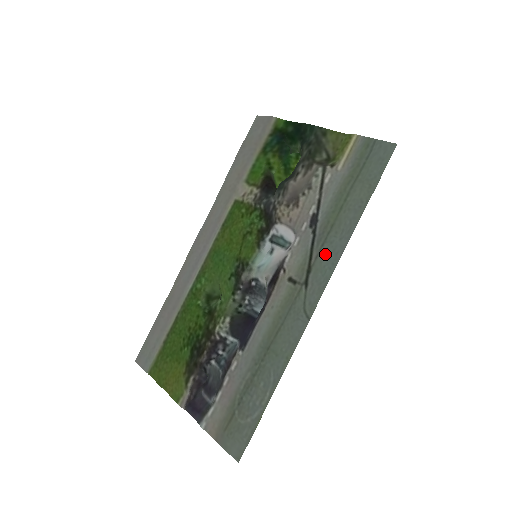
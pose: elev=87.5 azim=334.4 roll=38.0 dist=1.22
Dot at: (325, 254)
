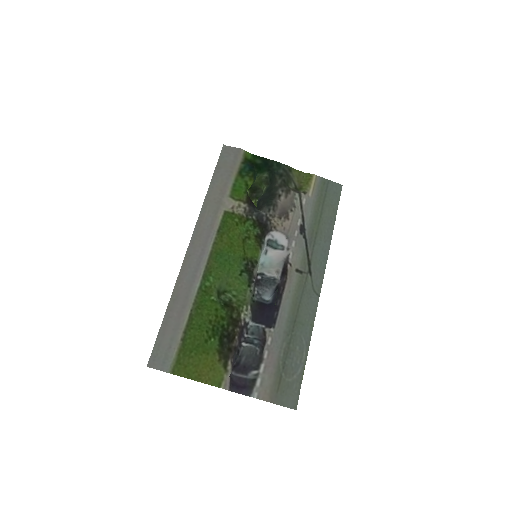
Dot at: (318, 252)
